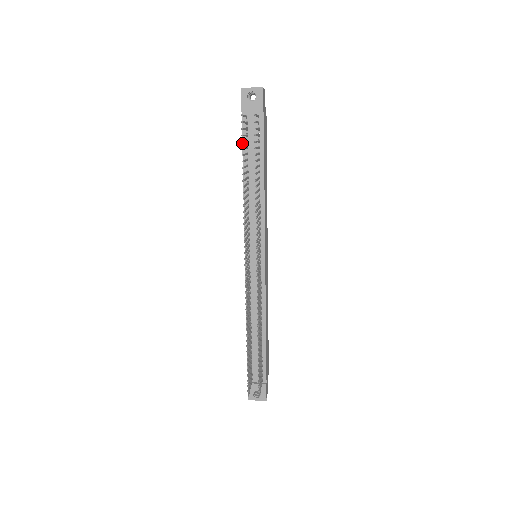
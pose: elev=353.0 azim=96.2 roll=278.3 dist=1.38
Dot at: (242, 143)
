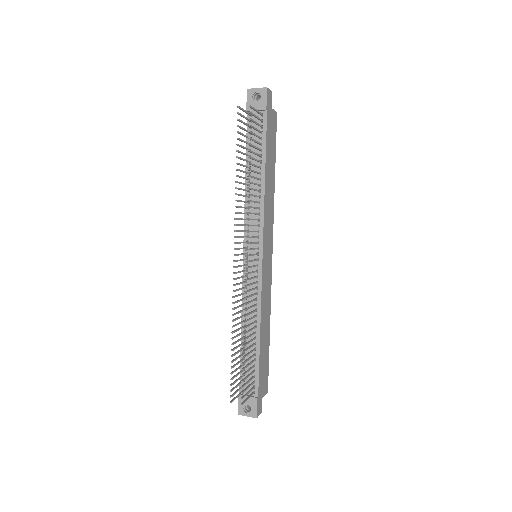
Dot at: (246, 141)
